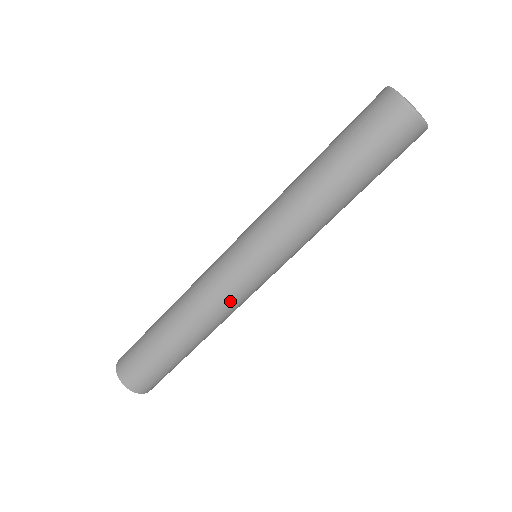
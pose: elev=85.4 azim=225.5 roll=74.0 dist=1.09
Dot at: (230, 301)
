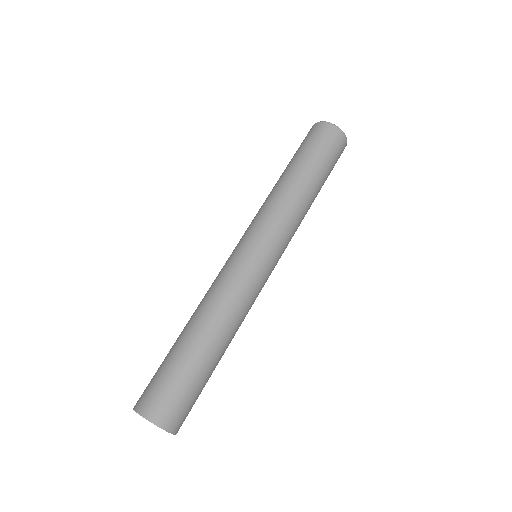
Dot at: (248, 290)
